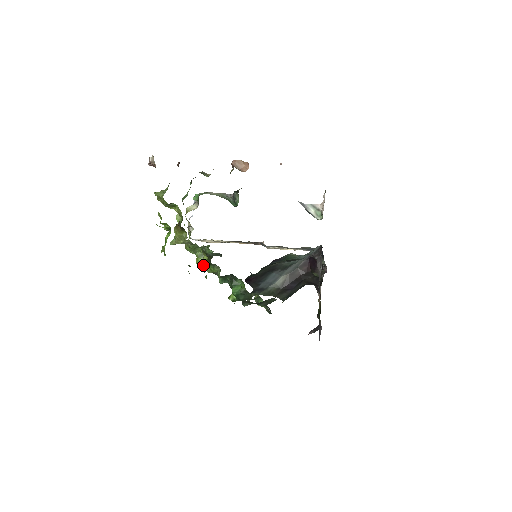
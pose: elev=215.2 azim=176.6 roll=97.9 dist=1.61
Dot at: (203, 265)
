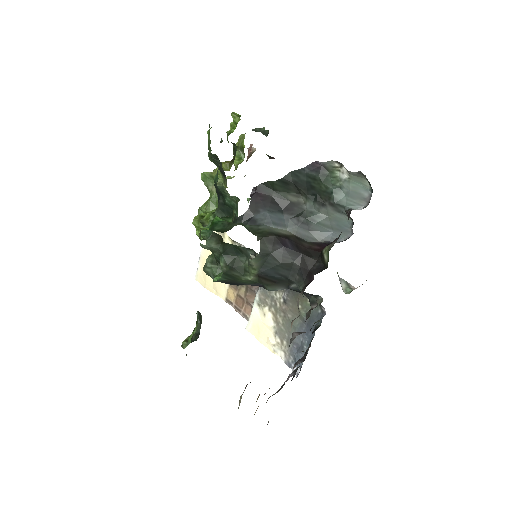
Dot at: occluded
